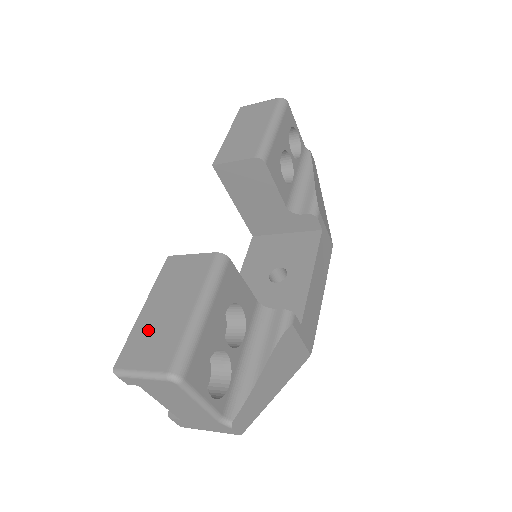
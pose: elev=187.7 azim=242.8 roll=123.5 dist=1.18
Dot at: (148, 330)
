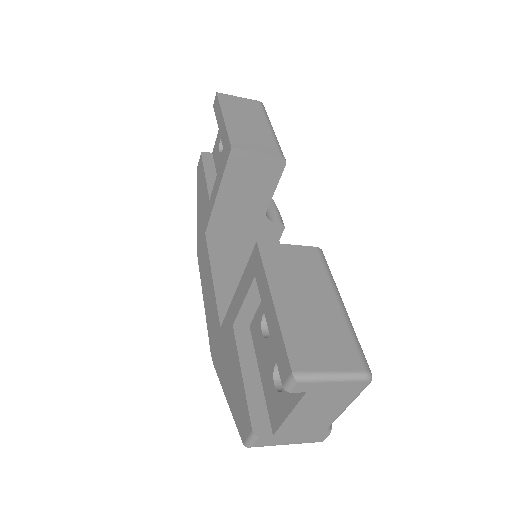
Dot at: (303, 326)
